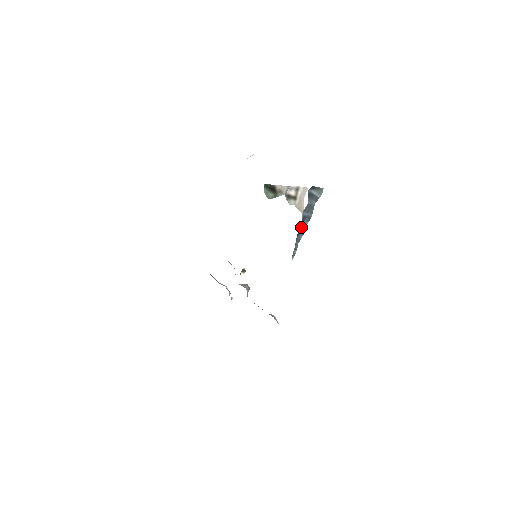
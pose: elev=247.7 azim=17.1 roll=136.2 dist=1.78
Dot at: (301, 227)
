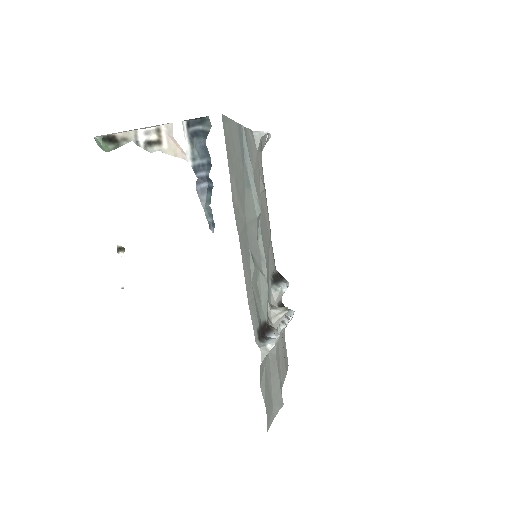
Dot at: (205, 181)
